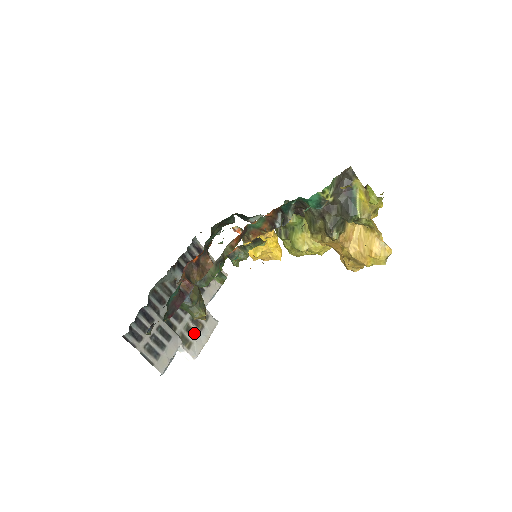
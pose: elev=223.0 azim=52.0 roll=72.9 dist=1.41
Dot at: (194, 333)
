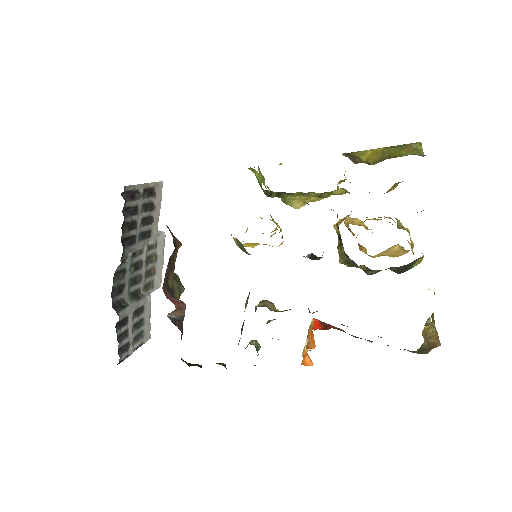
Dot at: (152, 270)
